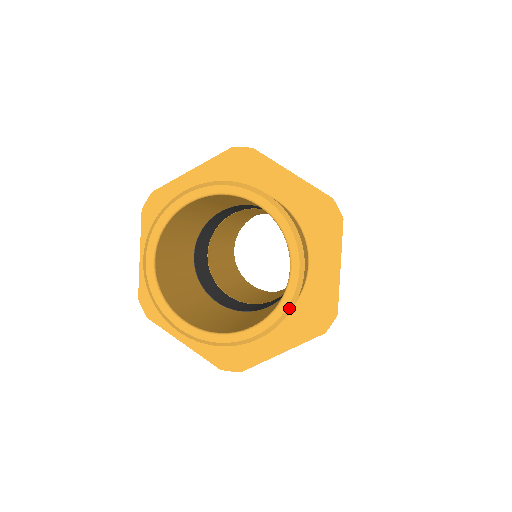
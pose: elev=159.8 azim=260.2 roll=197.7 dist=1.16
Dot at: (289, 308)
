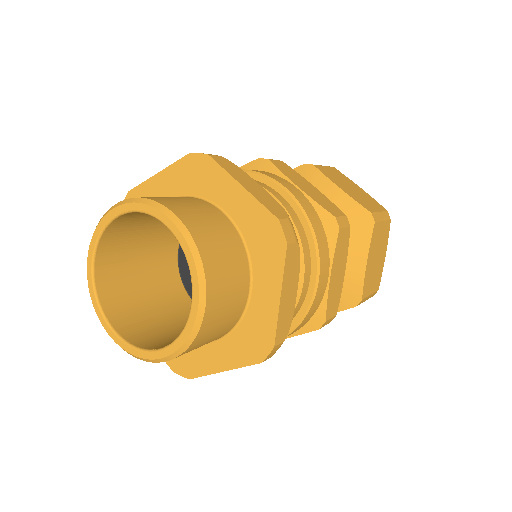
Dot at: (190, 339)
